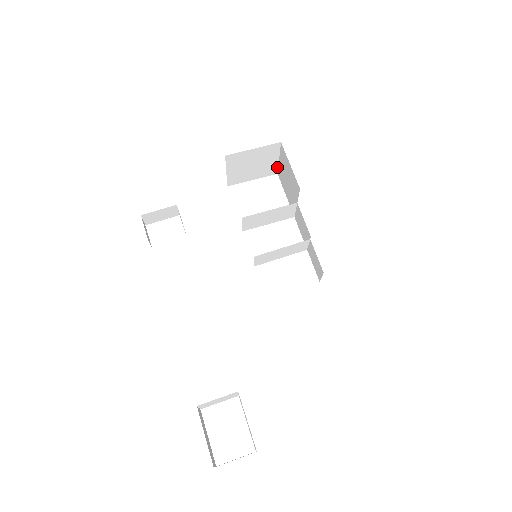
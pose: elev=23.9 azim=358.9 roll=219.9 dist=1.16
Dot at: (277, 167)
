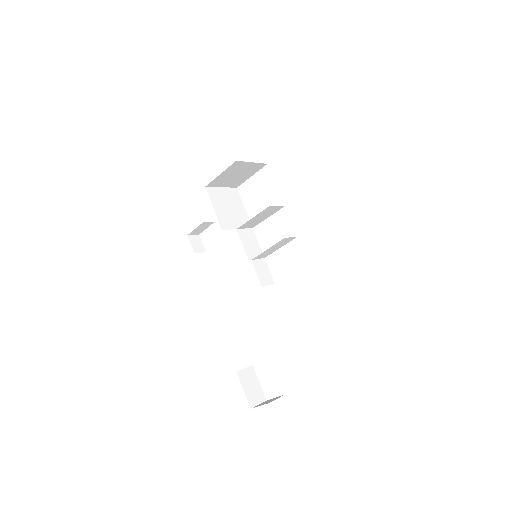
Dot at: (260, 163)
